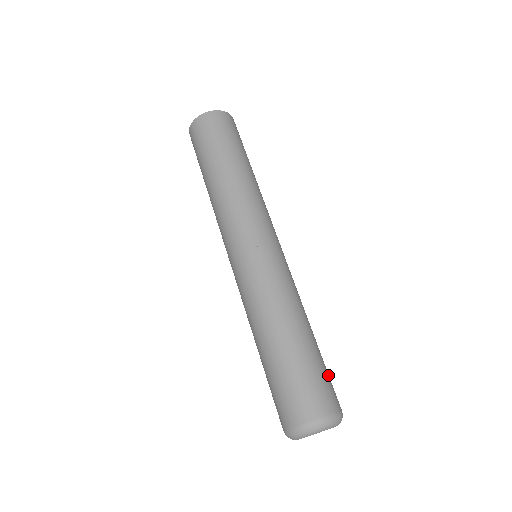
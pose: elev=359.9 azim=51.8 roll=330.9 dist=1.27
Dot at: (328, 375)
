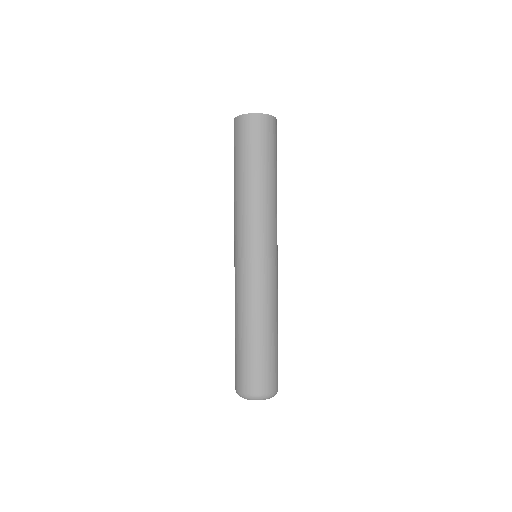
Dot at: occluded
